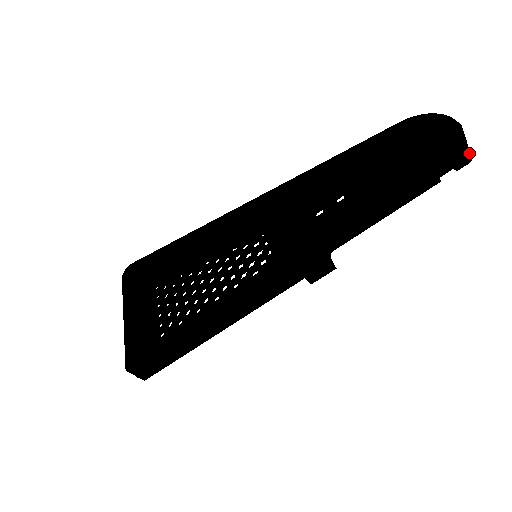
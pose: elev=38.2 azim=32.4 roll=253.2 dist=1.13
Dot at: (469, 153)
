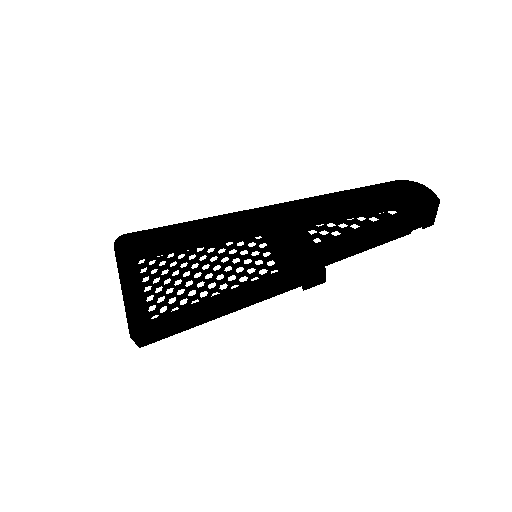
Dot at: occluded
